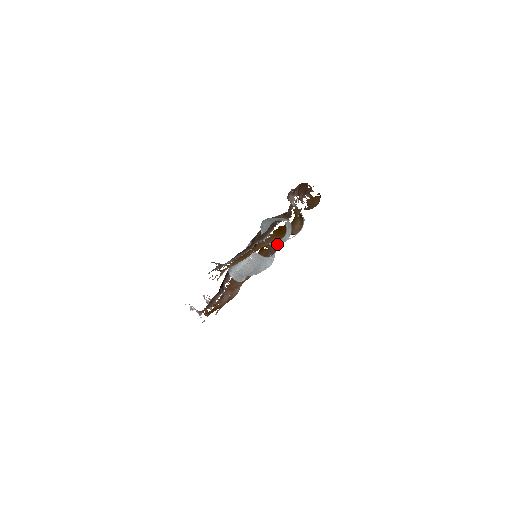
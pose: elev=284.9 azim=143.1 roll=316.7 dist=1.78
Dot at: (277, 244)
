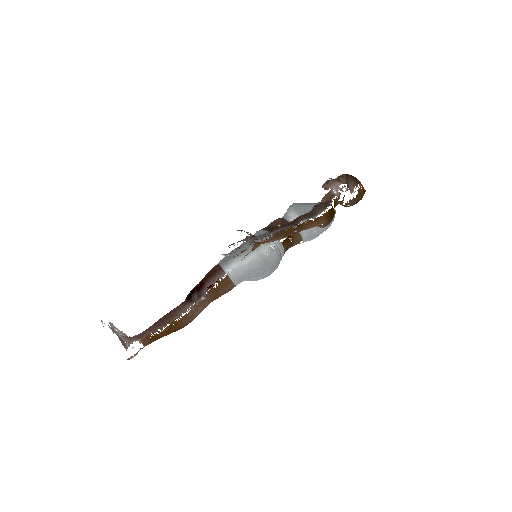
Dot at: (305, 238)
